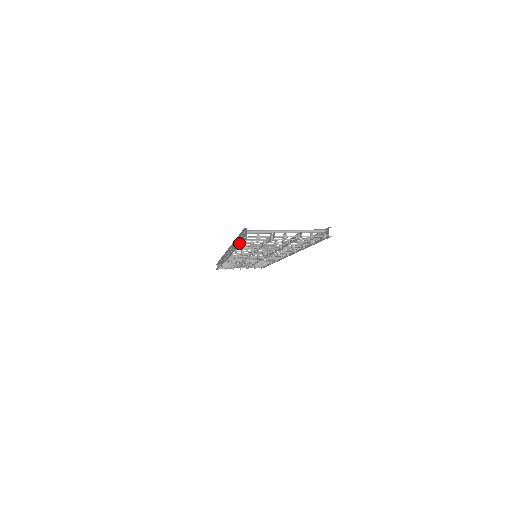
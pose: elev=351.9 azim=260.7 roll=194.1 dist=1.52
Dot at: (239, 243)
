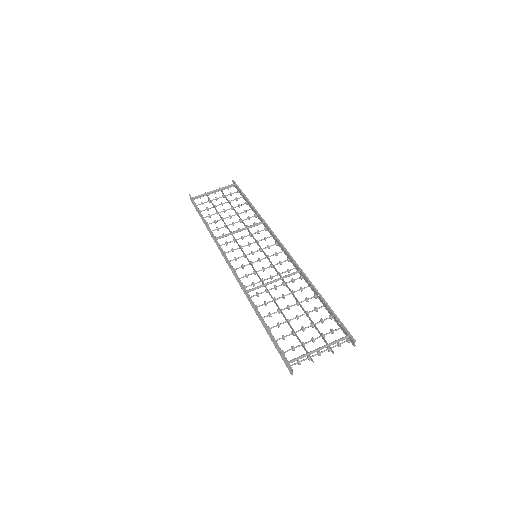
Dot at: occluded
